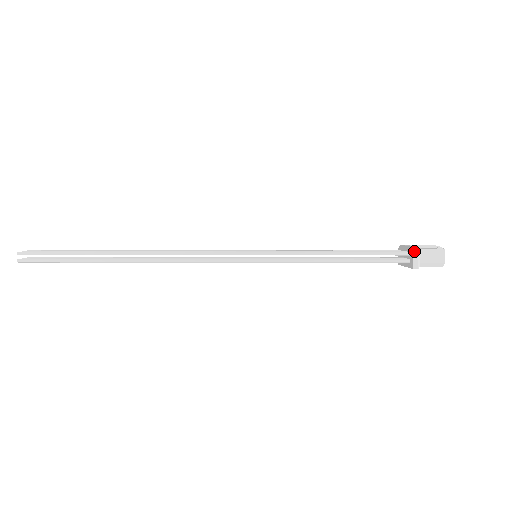
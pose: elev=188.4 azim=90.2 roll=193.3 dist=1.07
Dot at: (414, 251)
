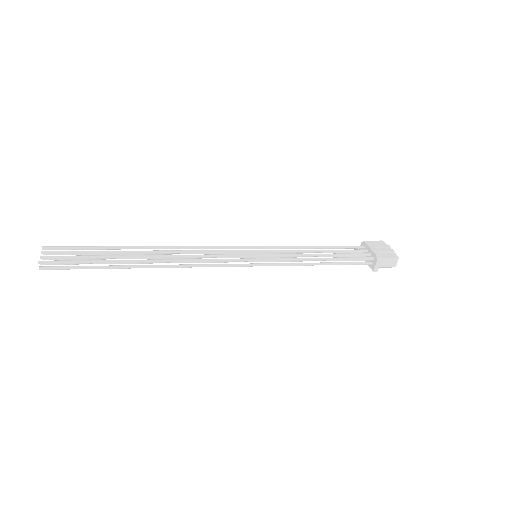
Dot at: (378, 260)
